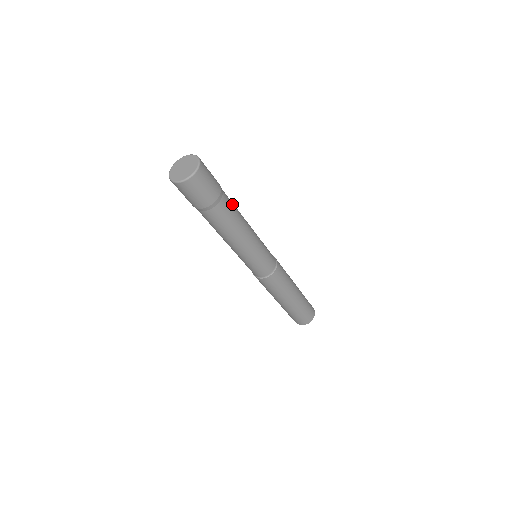
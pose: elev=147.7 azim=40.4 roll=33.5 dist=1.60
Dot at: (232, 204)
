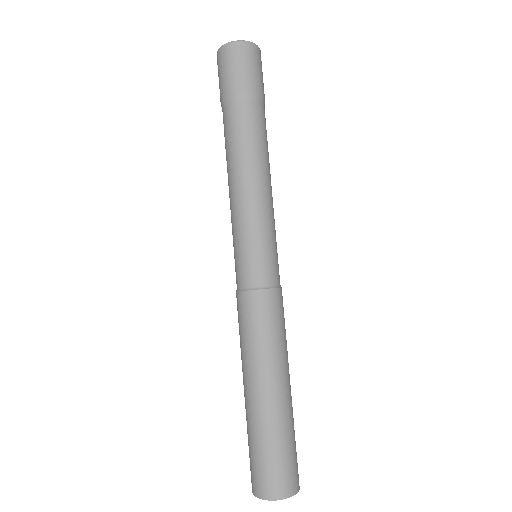
Dot at: (264, 130)
